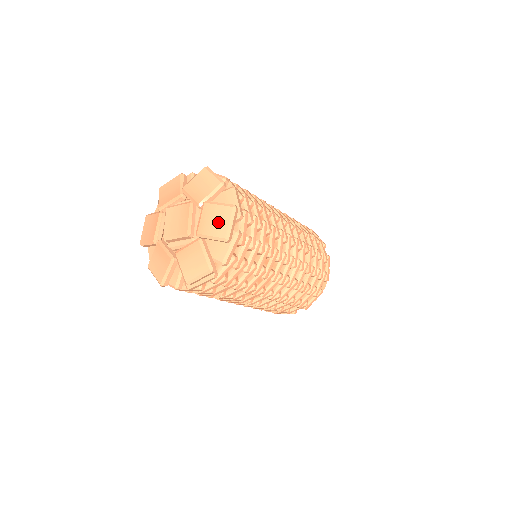
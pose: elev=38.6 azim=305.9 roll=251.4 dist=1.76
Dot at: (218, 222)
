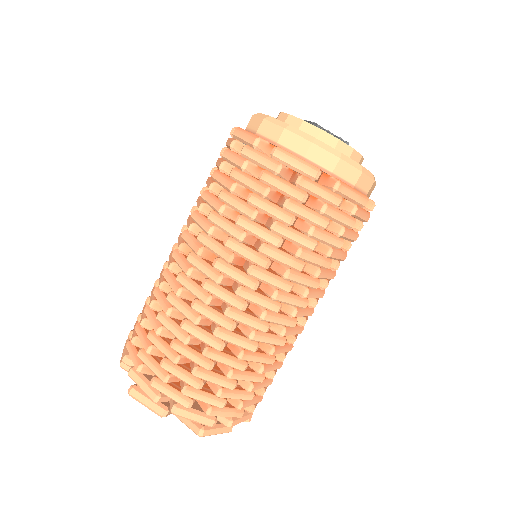
Dot at: occluded
